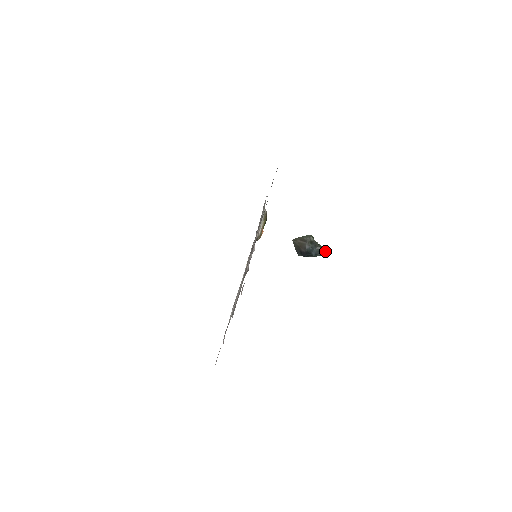
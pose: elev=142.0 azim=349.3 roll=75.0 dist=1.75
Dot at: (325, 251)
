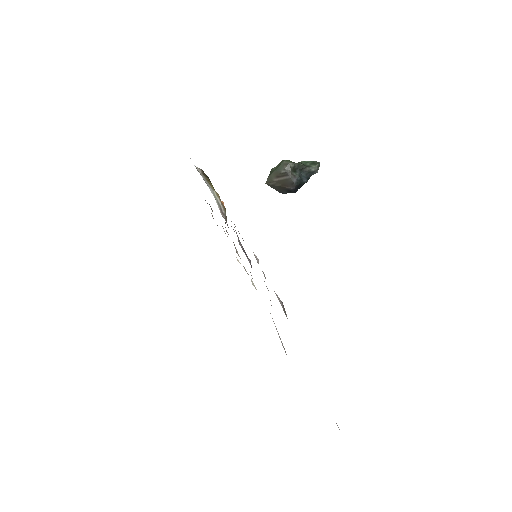
Dot at: (315, 166)
